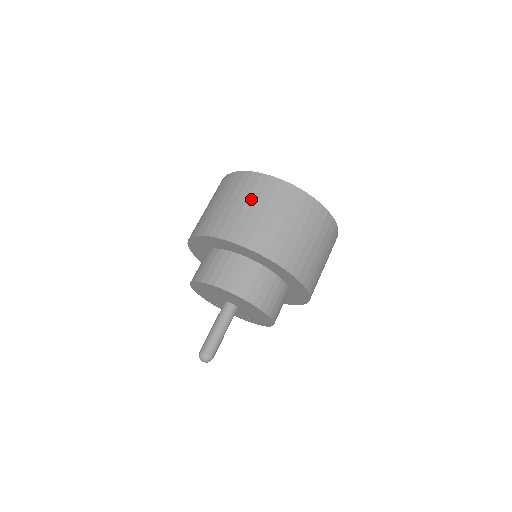
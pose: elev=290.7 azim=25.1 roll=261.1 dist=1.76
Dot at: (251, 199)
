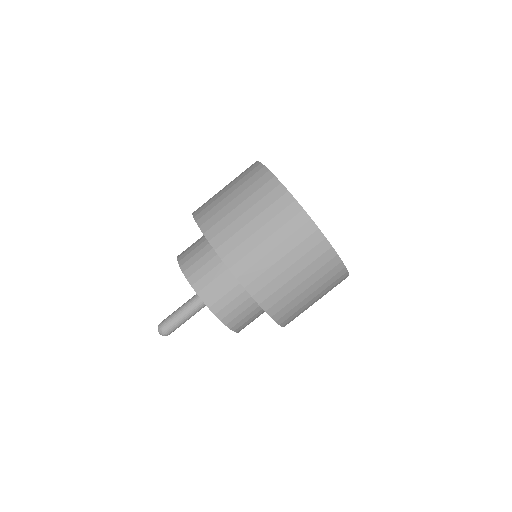
Dot at: (284, 245)
